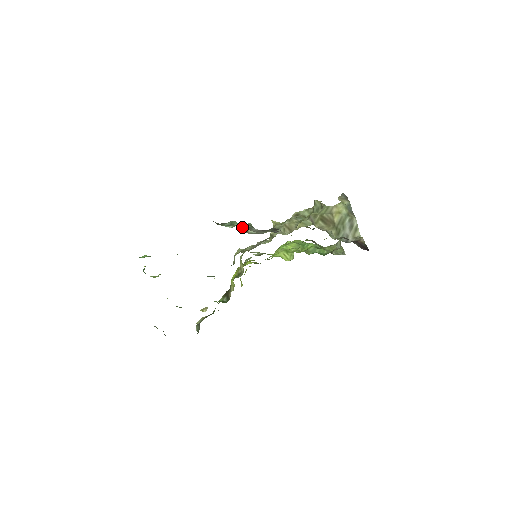
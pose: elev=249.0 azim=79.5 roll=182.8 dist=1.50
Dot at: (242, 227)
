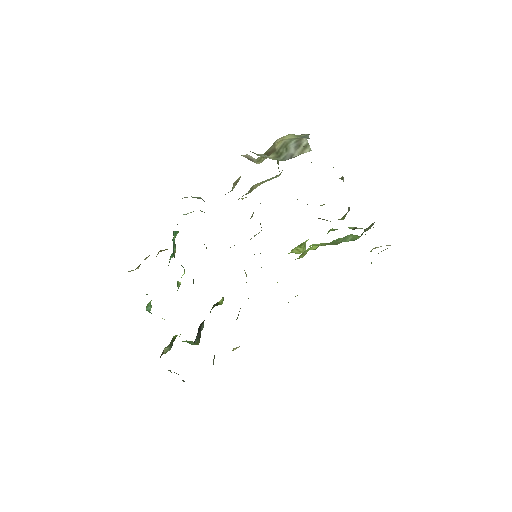
Dot at: occluded
